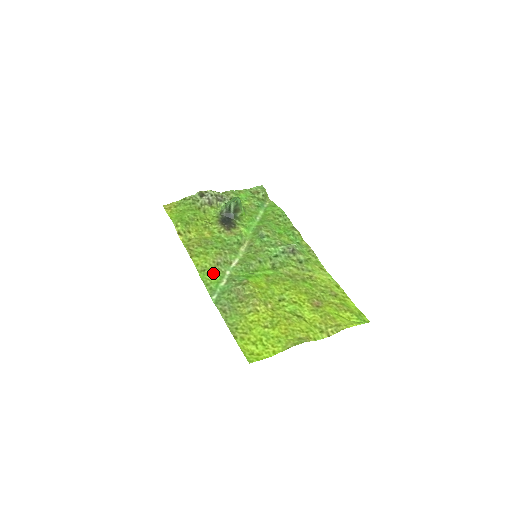
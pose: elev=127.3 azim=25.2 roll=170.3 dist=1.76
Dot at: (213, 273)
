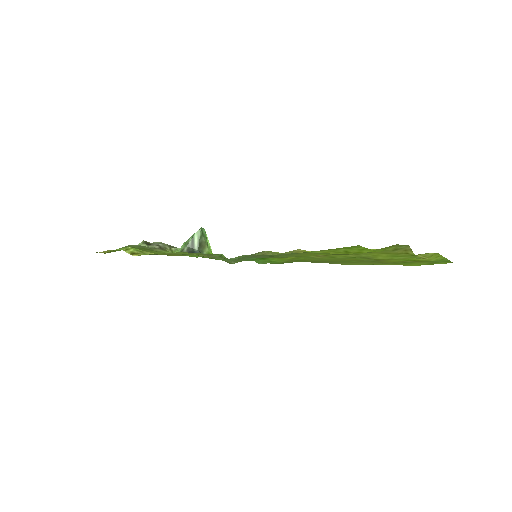
Dot at: occluded
